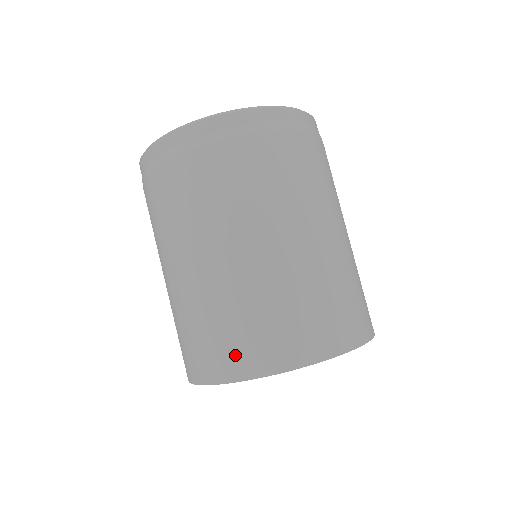
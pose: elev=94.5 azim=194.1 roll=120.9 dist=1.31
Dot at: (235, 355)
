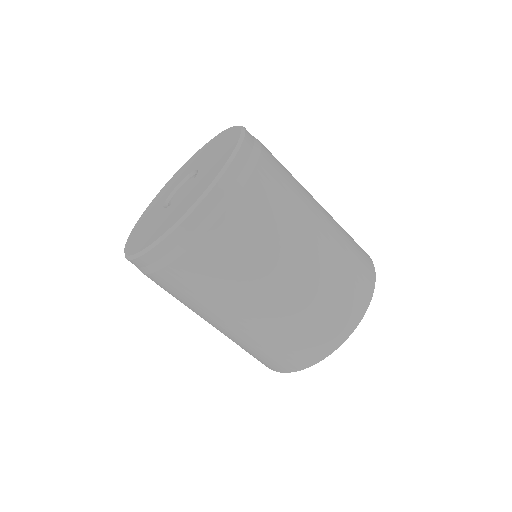
Dot at: (270, 363)
